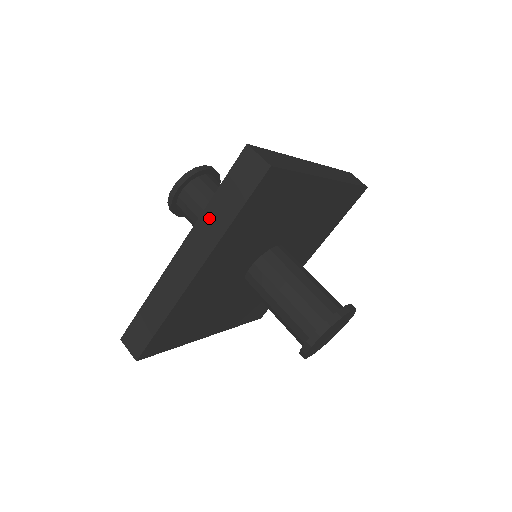
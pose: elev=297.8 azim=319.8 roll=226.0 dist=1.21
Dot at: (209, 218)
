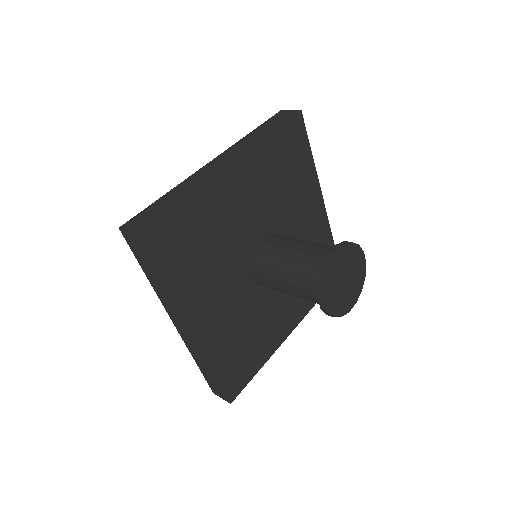
Dot at: (247, 139)
